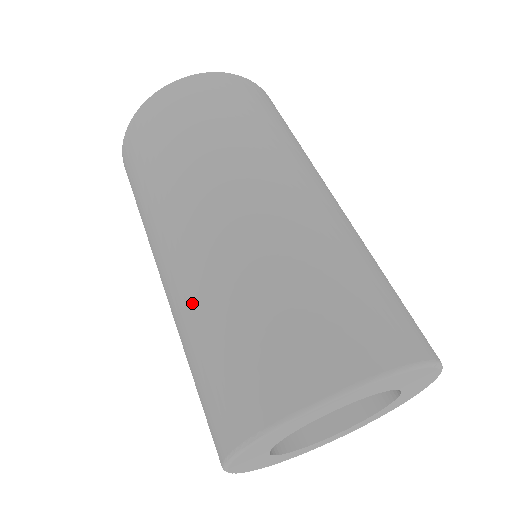
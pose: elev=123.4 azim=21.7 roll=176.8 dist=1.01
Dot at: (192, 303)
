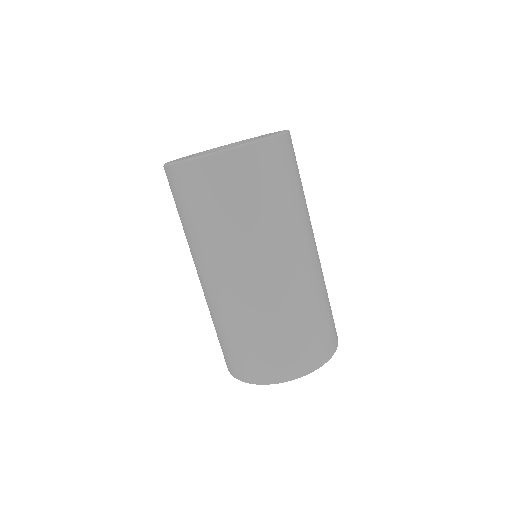
Dot at: occluded
